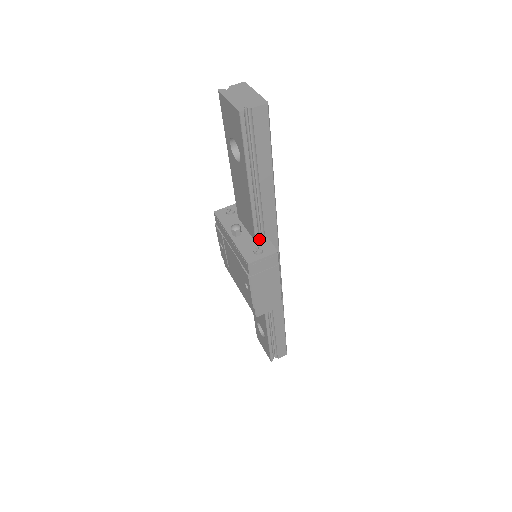
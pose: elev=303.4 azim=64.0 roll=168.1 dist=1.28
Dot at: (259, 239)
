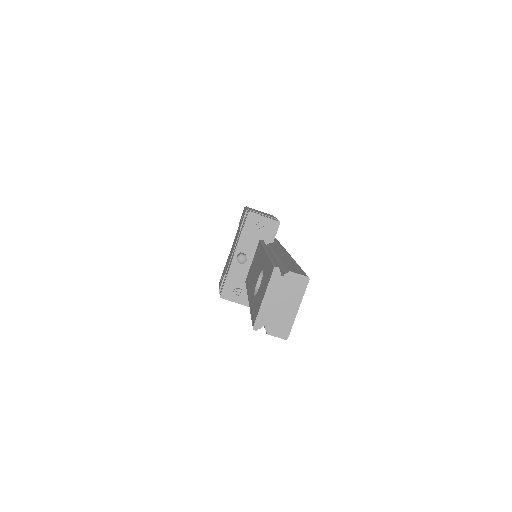
Dot at: occluded
